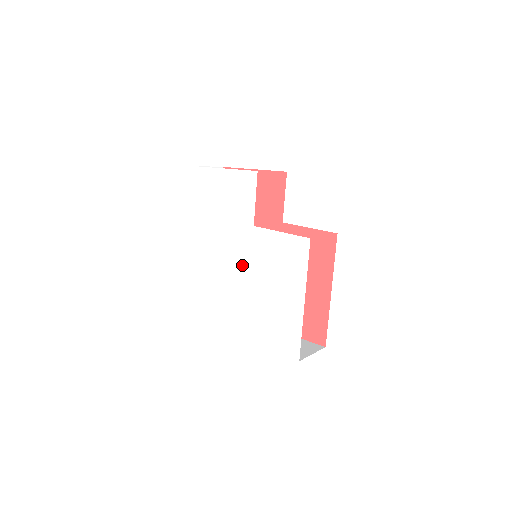
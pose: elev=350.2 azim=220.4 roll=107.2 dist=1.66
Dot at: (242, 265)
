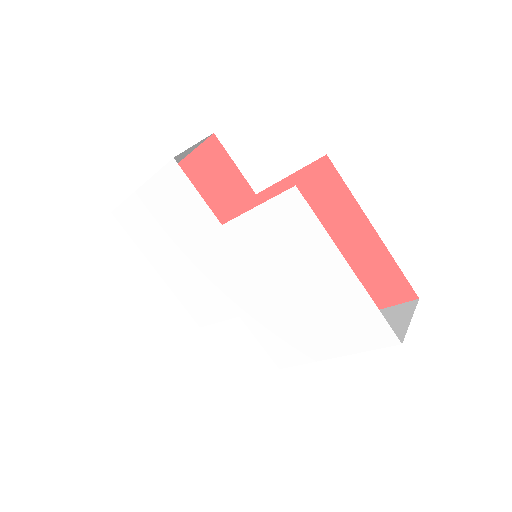
Dot at: (246, 280)
